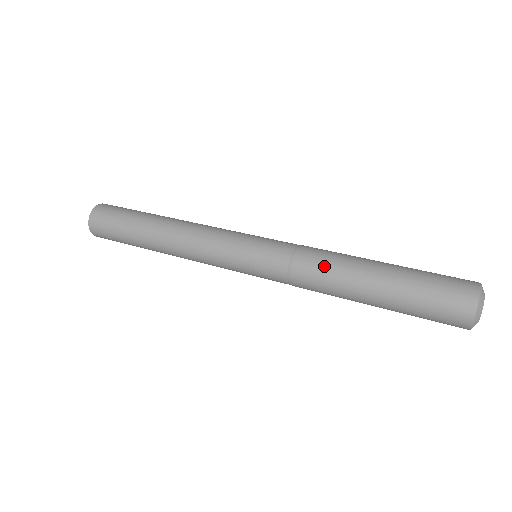
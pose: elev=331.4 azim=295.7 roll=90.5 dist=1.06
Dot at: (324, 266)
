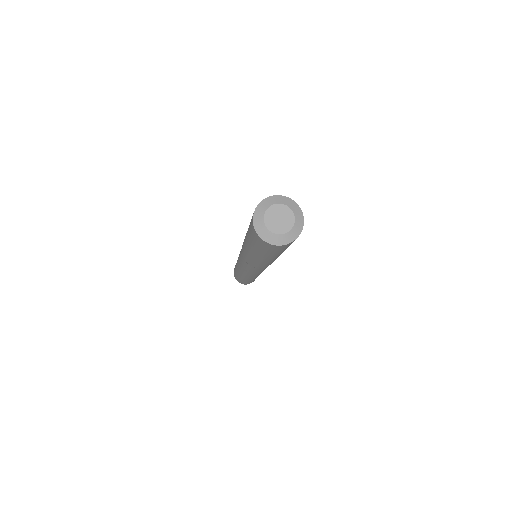
Dot at: occluded
